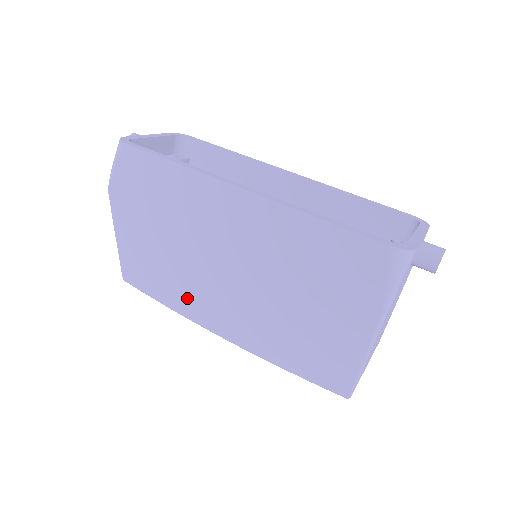
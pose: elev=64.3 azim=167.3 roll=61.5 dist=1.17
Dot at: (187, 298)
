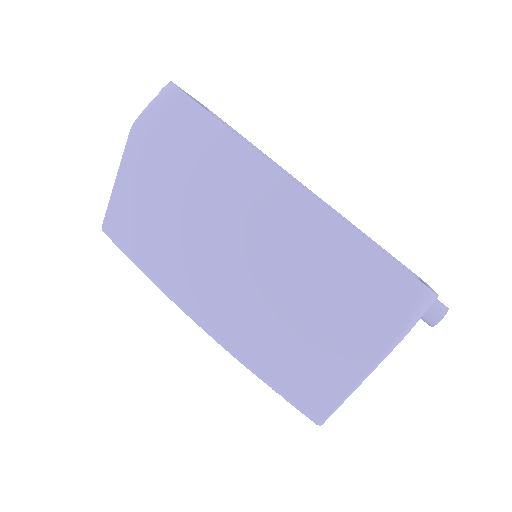
Dot at: (177, 272)
